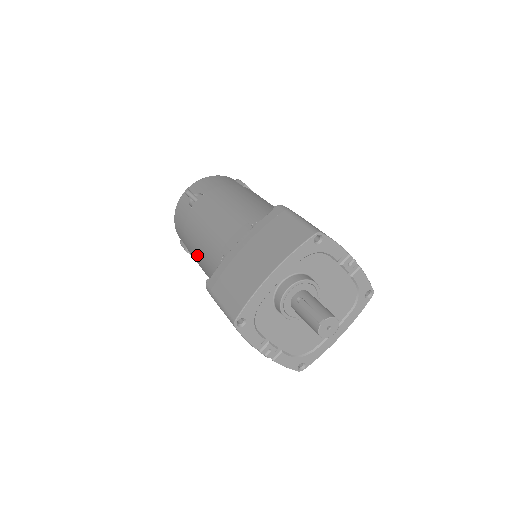
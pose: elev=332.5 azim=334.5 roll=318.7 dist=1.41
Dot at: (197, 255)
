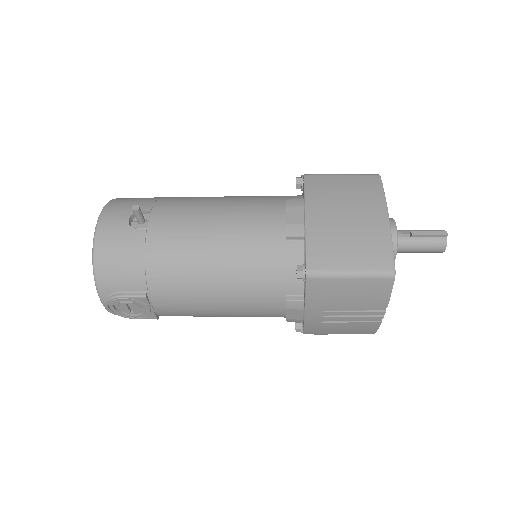
Dot at: (204, 278)
